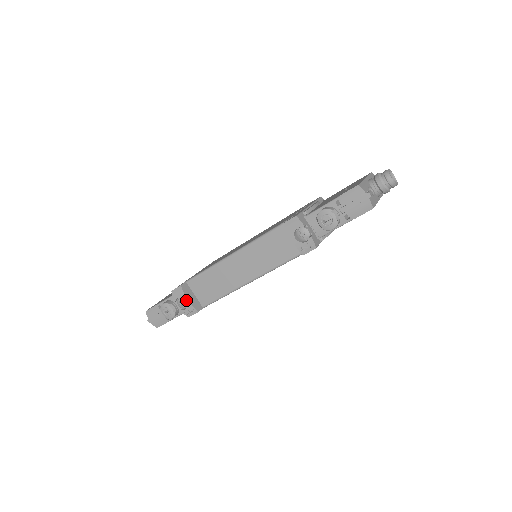
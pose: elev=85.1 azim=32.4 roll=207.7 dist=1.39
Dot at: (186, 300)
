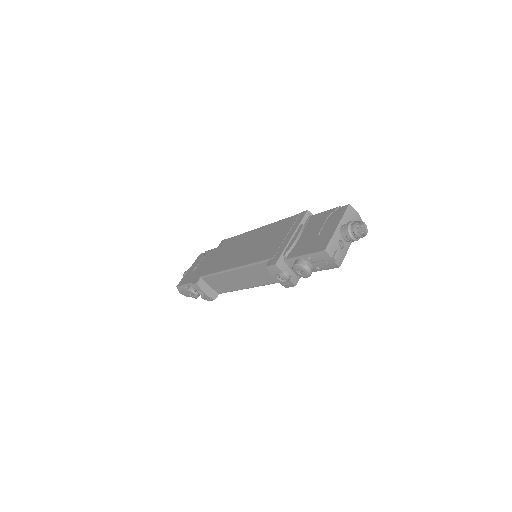
Dot at: (203, 293)
